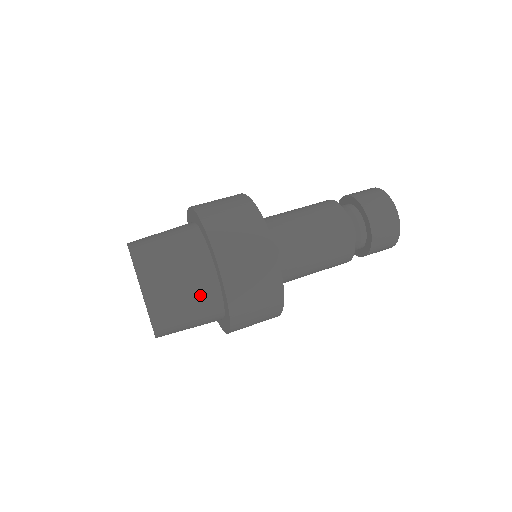
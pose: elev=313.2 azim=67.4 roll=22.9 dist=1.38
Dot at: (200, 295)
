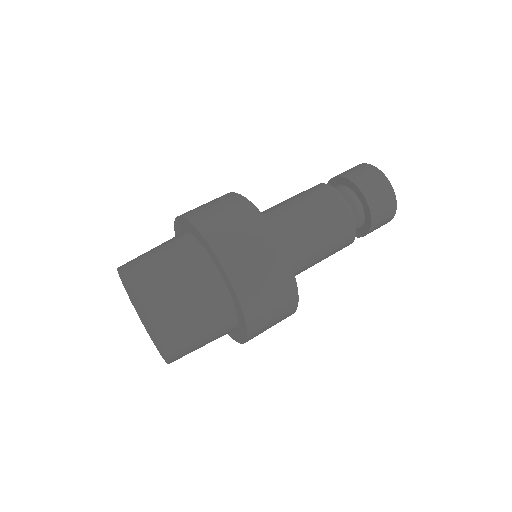
Dot at: occluded
